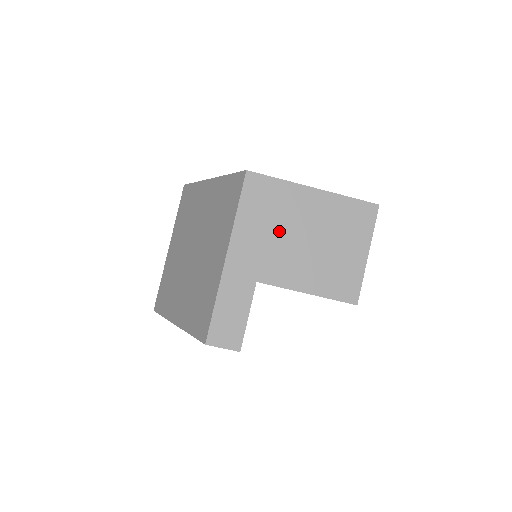
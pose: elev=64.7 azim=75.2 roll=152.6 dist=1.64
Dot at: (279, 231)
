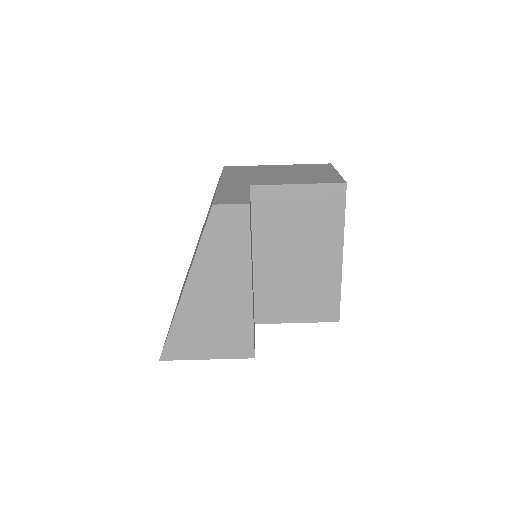
Dot at: (259, 174)
